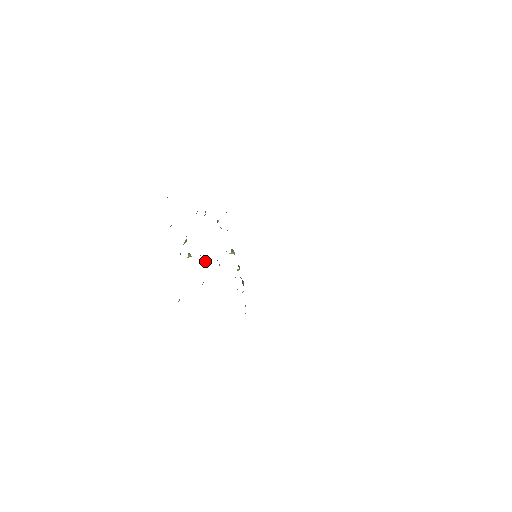
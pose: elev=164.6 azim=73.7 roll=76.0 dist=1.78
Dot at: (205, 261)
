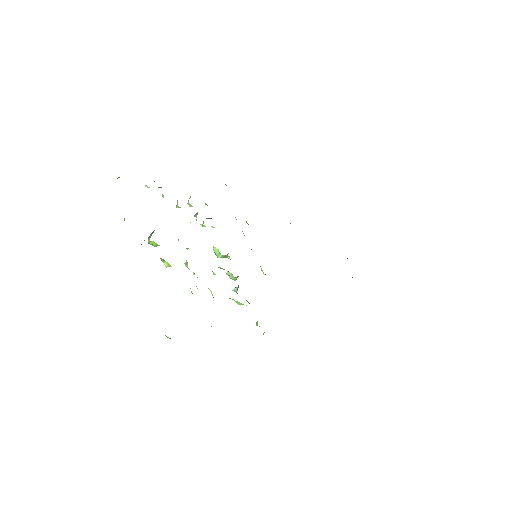
Dot at: occluded
